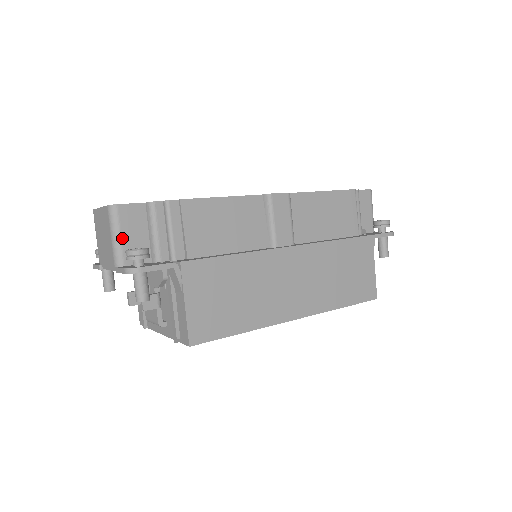
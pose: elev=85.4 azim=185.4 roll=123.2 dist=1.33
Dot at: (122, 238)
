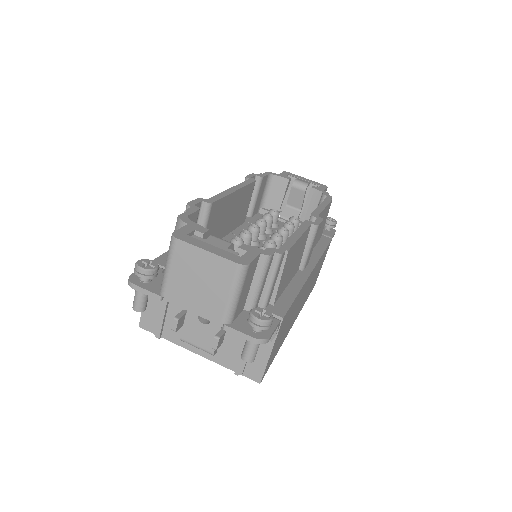
Dot at: (240, 296)
